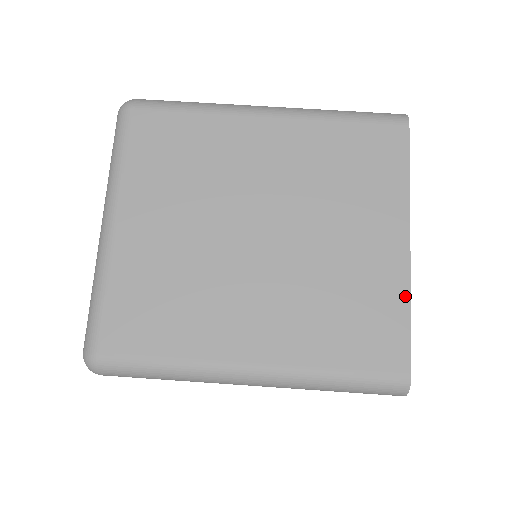
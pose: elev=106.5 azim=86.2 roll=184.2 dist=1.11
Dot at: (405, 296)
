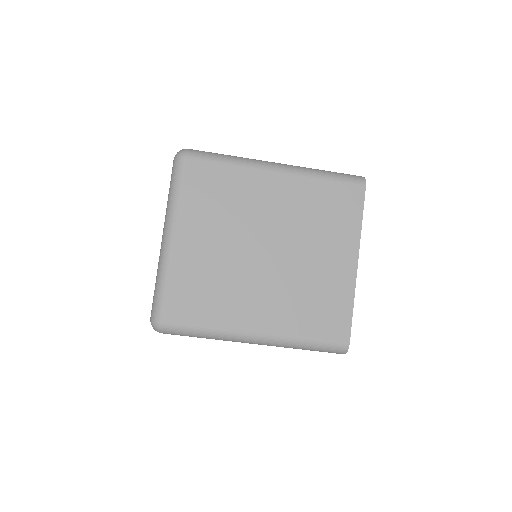
Dot at: (351, 296)
